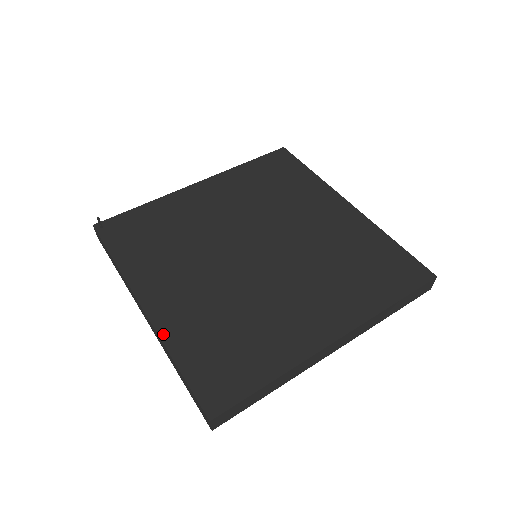
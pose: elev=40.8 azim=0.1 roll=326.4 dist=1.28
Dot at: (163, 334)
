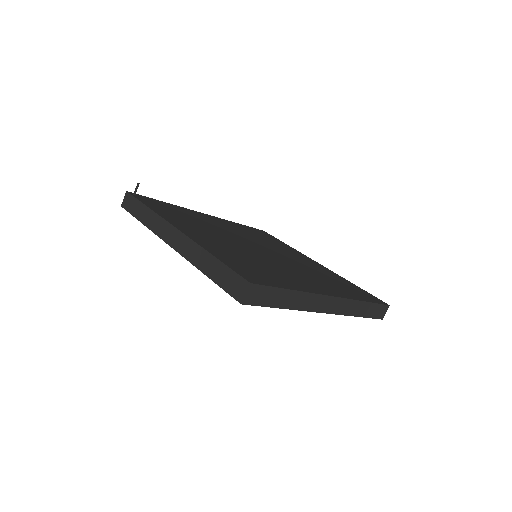
Dot at: (199, 243)
